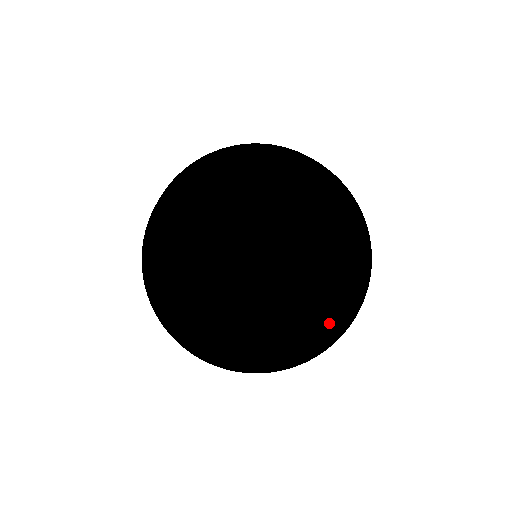
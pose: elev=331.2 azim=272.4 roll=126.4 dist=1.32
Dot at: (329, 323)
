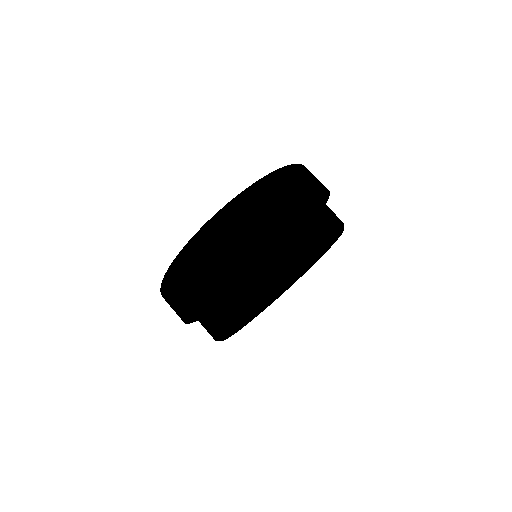
Dot at: occluded
